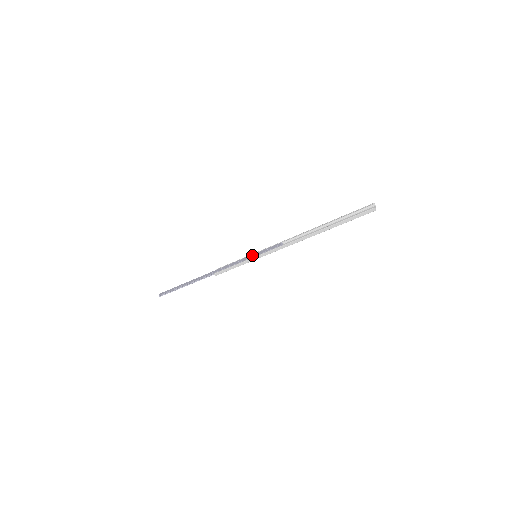
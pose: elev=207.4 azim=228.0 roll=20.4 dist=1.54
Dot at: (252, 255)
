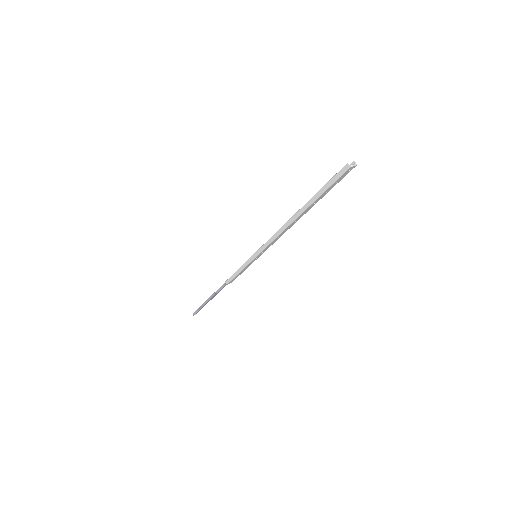
Dot at: occluded
